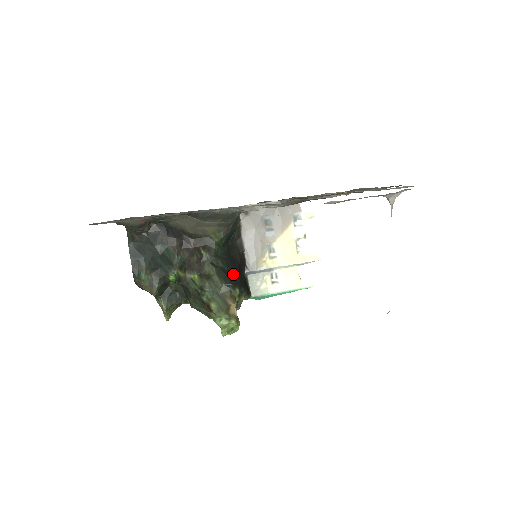
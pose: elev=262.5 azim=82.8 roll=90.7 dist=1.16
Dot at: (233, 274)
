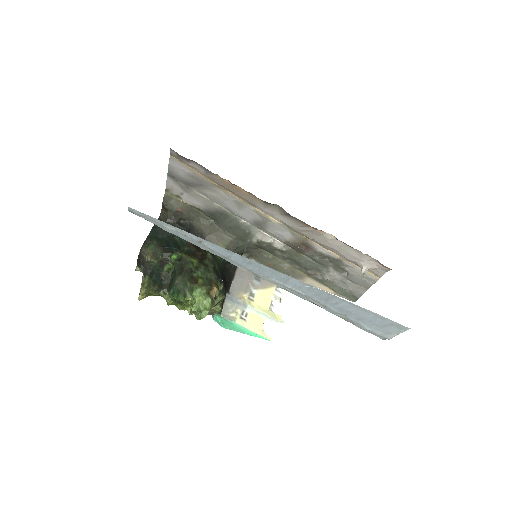
Dot at: (222, 279)
